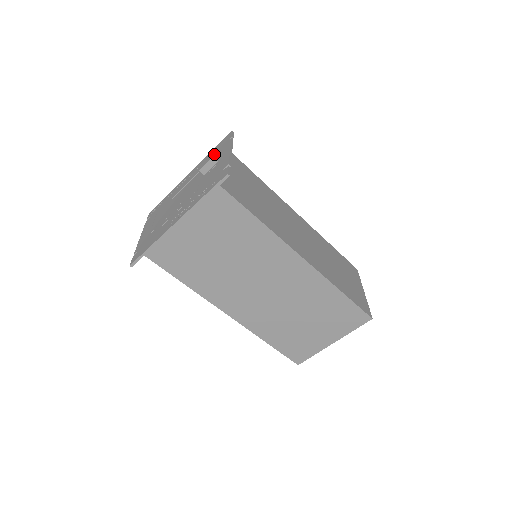
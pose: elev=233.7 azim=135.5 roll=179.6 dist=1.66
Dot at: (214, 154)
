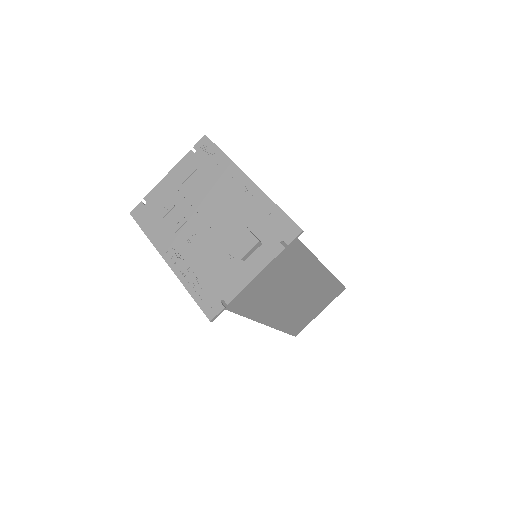
Dot at: (248, 253)
